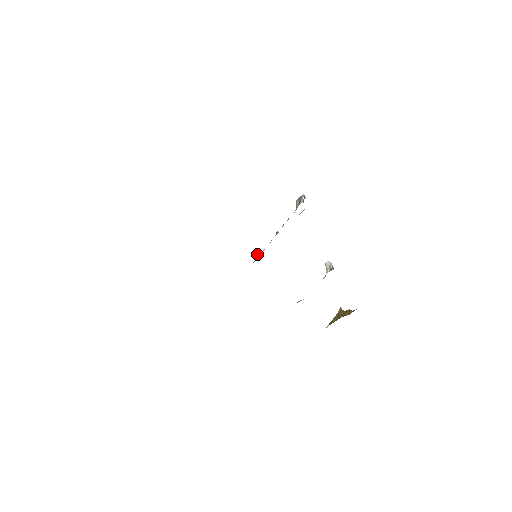
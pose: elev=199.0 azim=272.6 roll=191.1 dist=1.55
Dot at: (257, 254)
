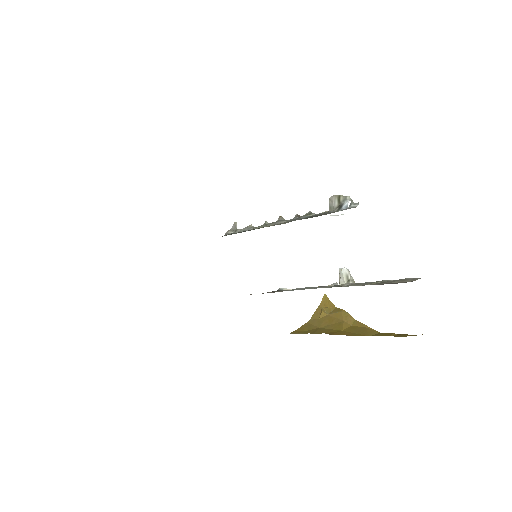
Dot at: occluded
